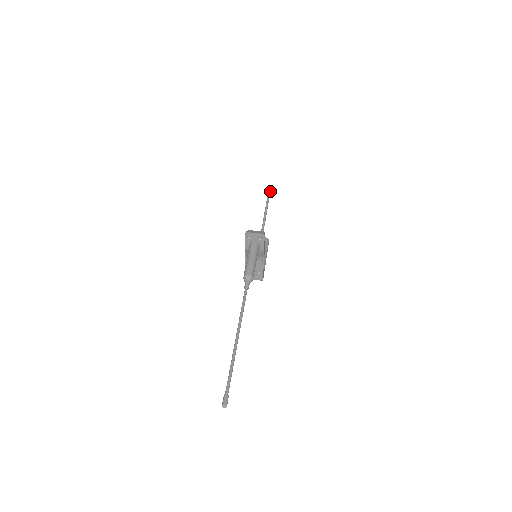
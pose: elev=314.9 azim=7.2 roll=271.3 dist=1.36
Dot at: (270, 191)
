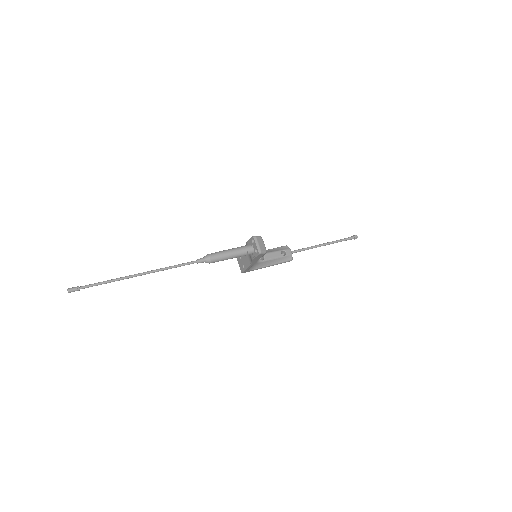
Dot at: (354, 238)
